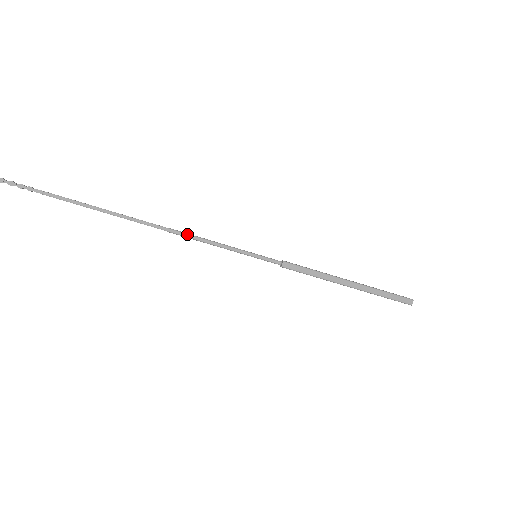
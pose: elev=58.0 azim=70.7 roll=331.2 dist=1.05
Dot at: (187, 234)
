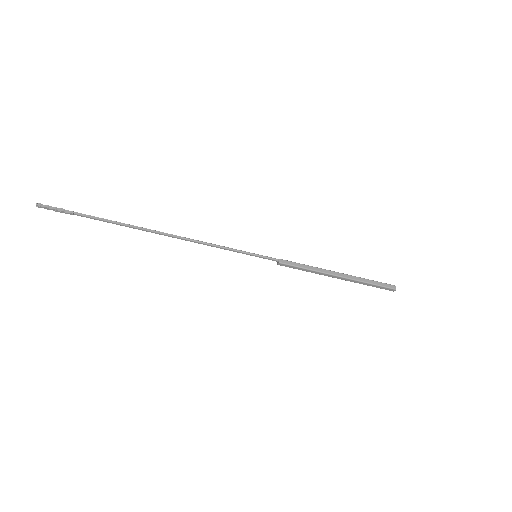
Dot at: (196, 242)
